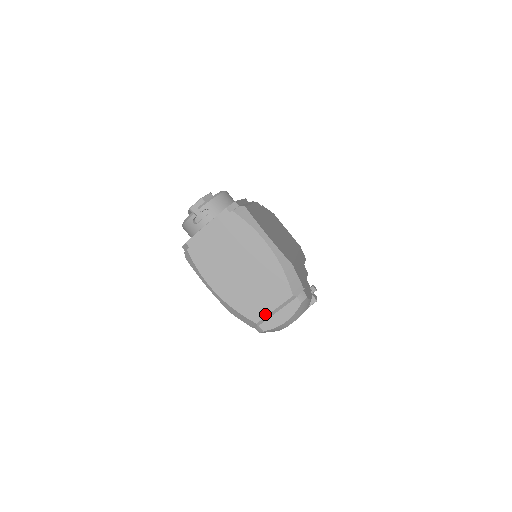
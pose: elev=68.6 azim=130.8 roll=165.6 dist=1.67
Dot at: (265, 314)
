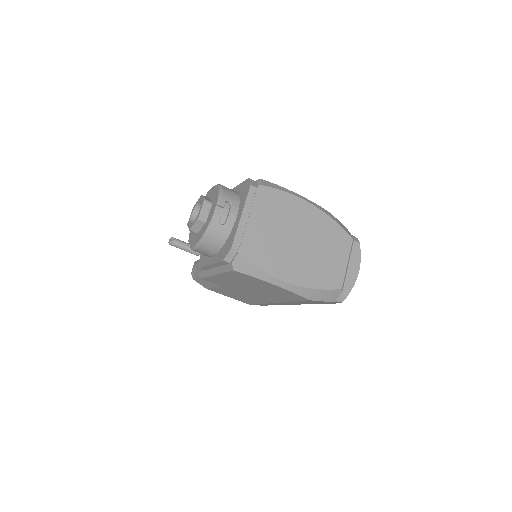
Dot at: (343, 273)
